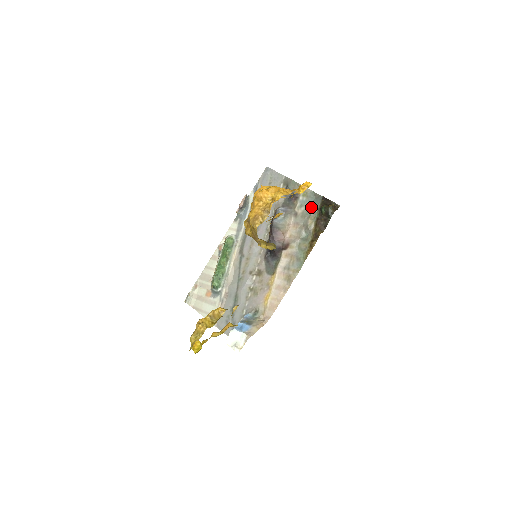
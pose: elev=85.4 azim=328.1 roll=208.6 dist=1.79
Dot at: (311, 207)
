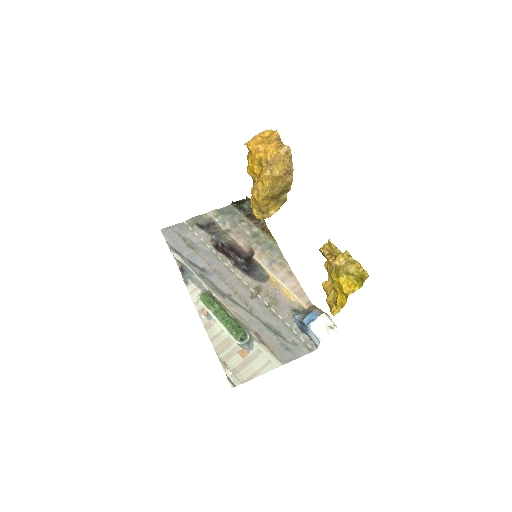
Dot at: (232, 216)
